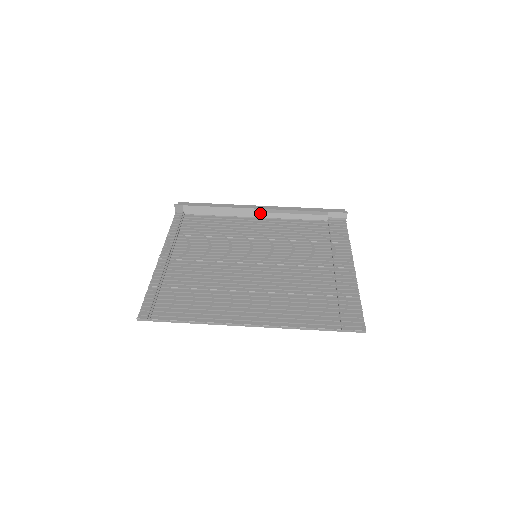
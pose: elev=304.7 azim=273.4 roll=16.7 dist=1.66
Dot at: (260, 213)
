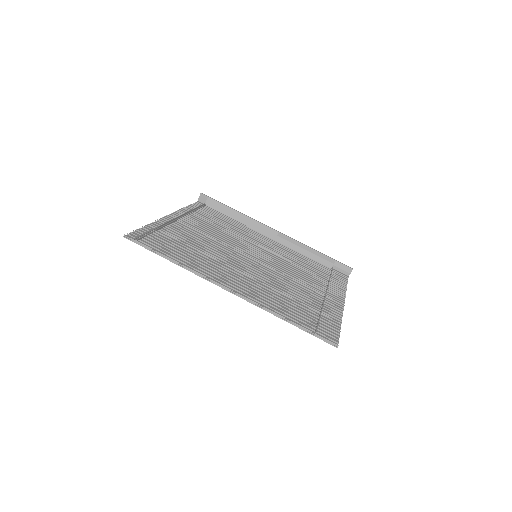
Dot at: (273, 234)
